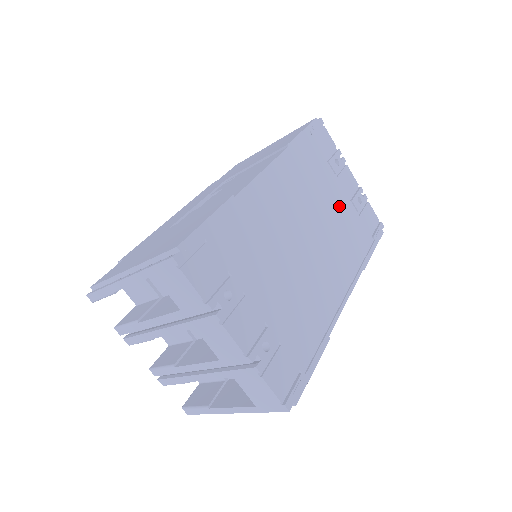
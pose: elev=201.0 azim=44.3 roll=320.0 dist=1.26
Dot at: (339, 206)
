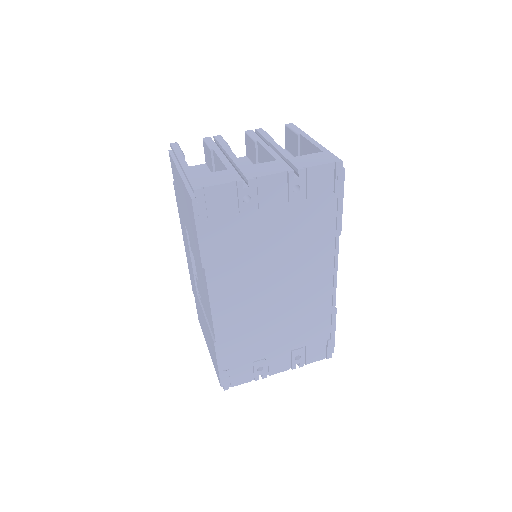
Dot at: (281, 228)
